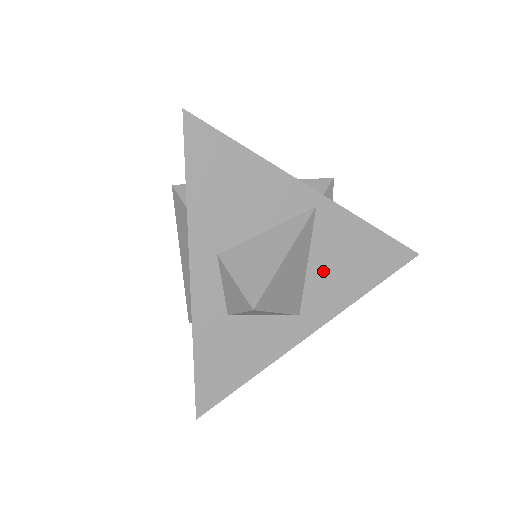
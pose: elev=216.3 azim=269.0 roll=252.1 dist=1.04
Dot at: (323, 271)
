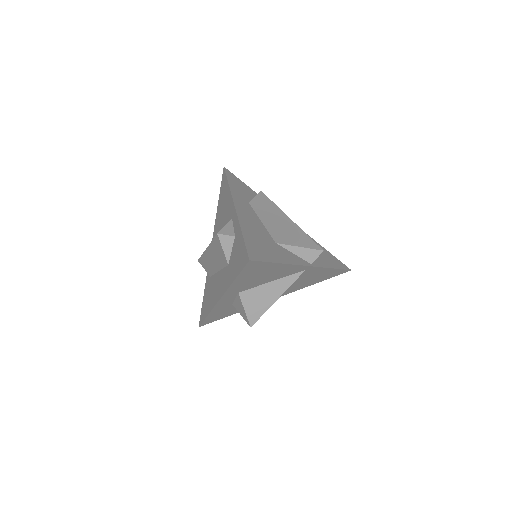
Dot at: (293, 285)
